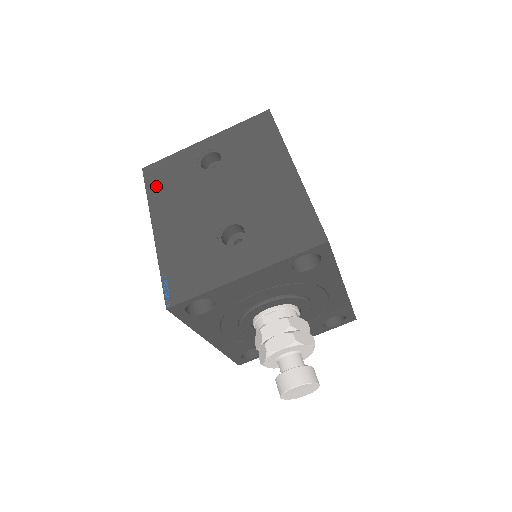
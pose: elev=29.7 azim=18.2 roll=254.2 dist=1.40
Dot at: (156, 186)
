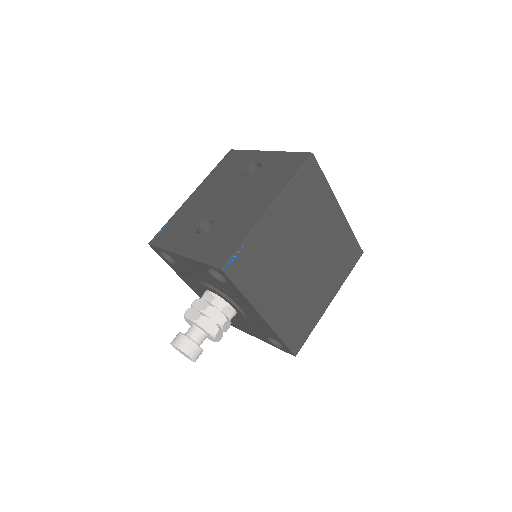
Dot at: (221, 166)
